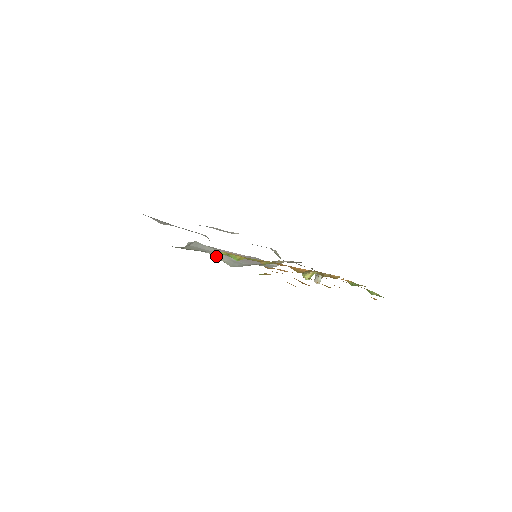
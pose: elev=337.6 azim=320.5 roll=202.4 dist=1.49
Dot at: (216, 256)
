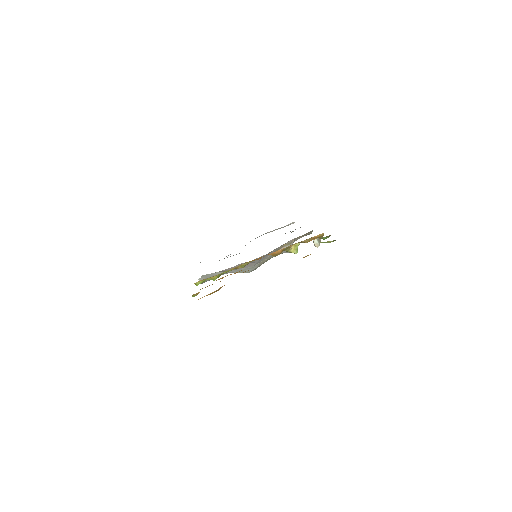
Dot at: occluded
